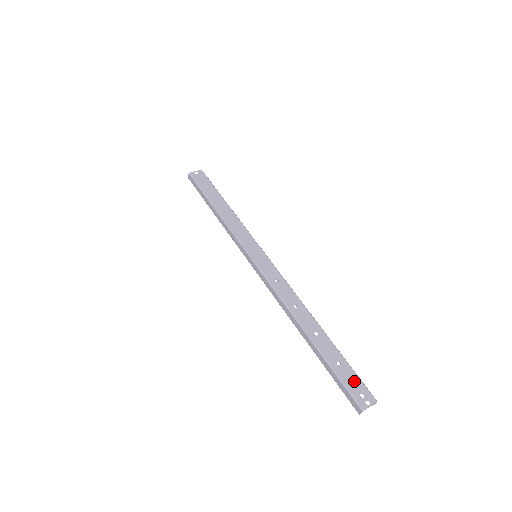
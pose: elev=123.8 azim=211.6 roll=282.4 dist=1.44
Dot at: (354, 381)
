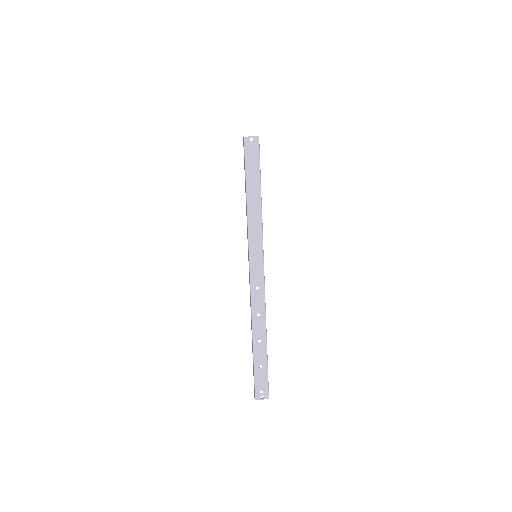
Dot at: (263, 382)
